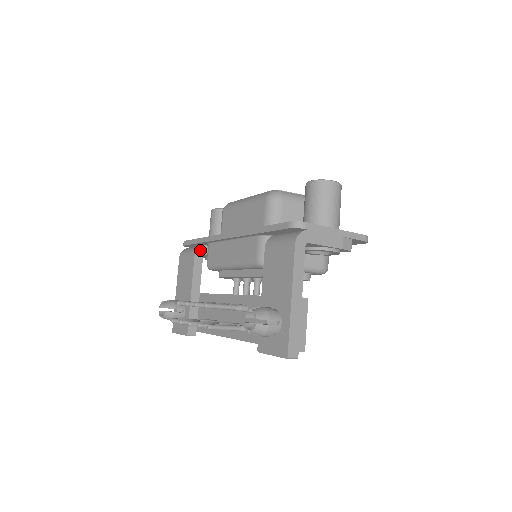
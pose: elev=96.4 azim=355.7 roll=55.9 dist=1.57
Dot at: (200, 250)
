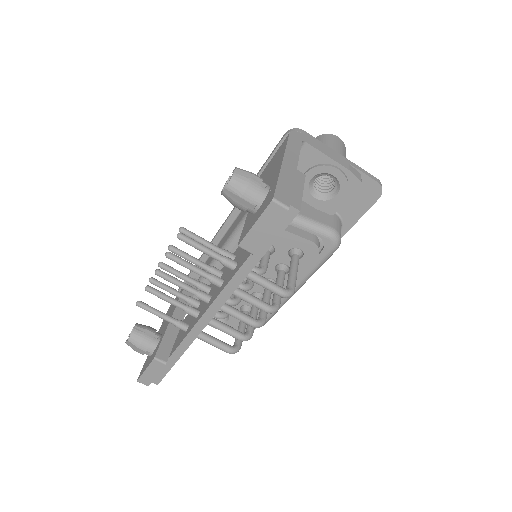
Dot at: occluded
